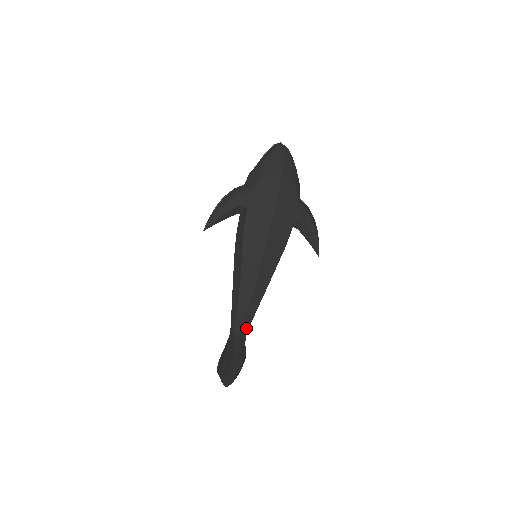
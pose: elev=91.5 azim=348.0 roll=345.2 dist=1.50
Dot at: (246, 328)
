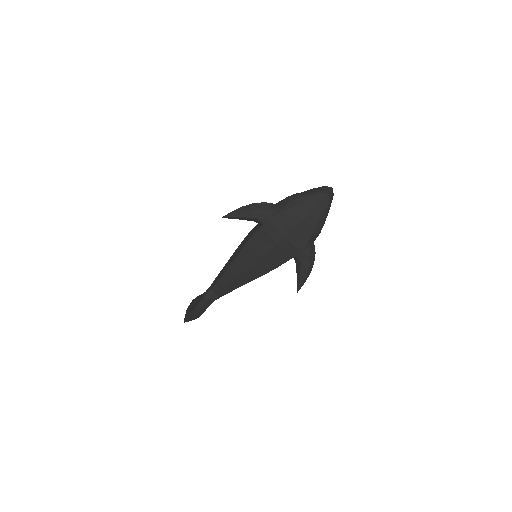
Dot at: (218, 296)
